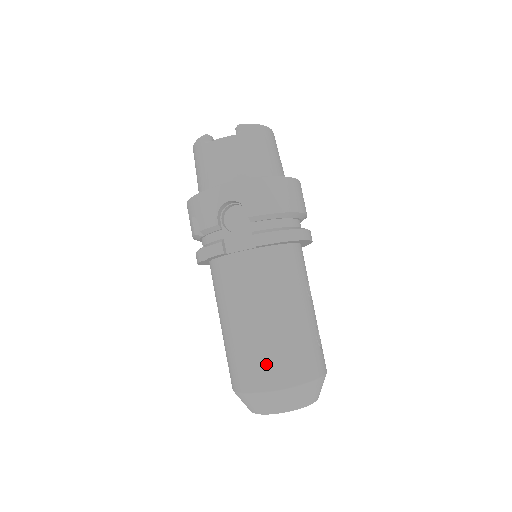
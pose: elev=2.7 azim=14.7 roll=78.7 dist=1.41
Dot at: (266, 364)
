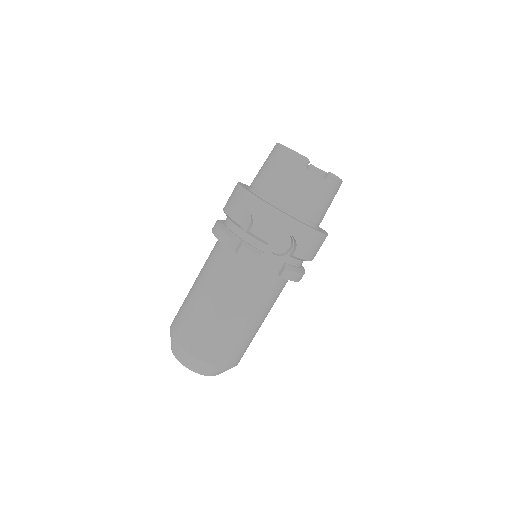
Dot at: (222, 348)
